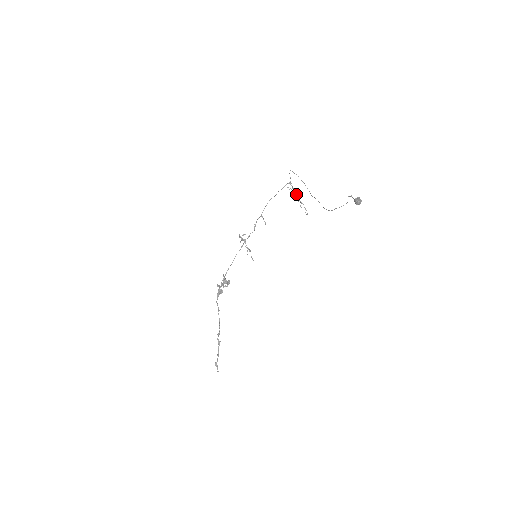
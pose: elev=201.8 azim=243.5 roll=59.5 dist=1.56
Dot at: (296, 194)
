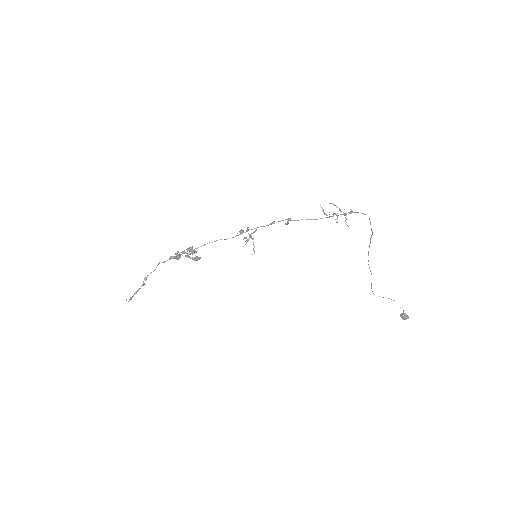
Dot at: occluded
